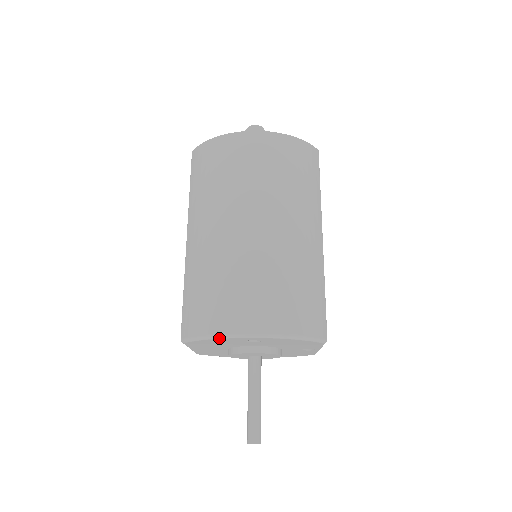
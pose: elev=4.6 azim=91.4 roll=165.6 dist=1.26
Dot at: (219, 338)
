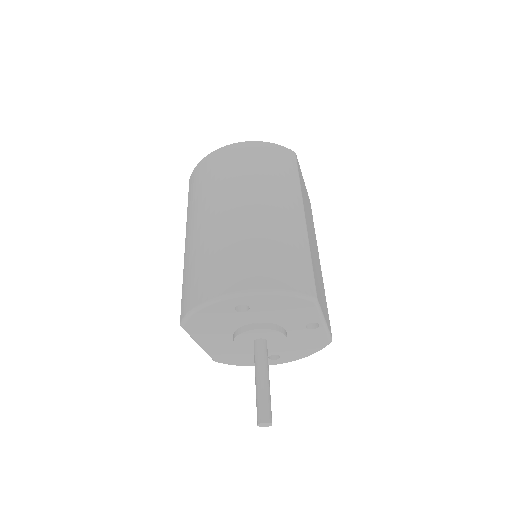
Dot at: (206, 306)
